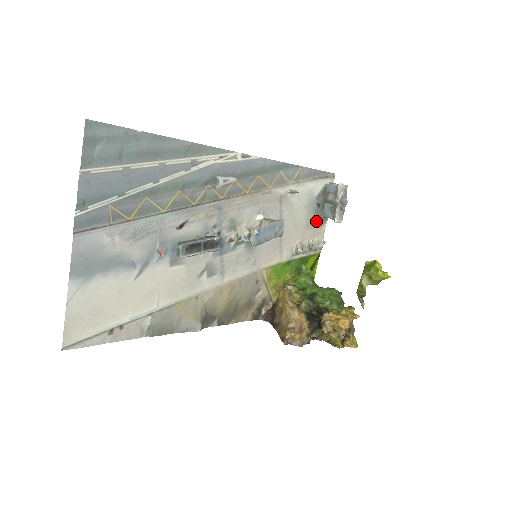
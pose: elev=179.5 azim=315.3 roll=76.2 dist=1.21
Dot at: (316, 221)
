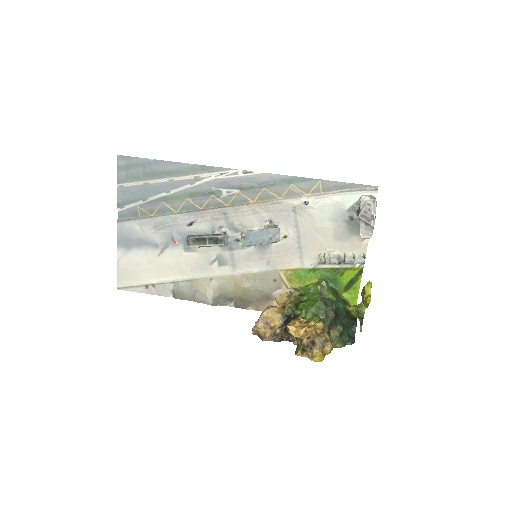
Dot at: (351, 234)
